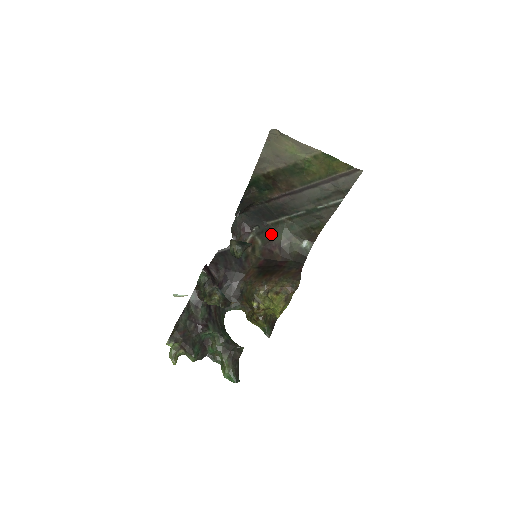
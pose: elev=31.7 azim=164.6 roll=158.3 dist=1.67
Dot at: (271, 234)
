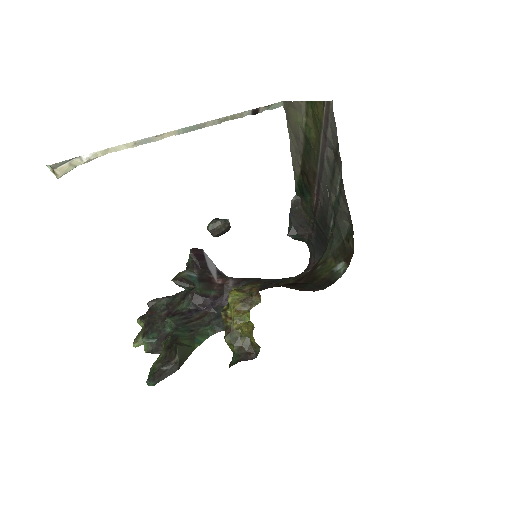
Dot at: occluded
